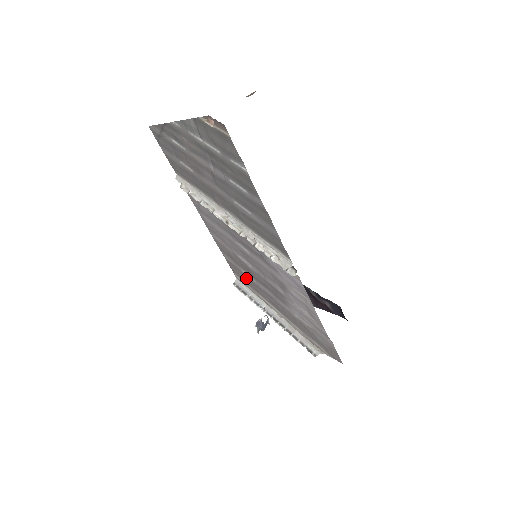
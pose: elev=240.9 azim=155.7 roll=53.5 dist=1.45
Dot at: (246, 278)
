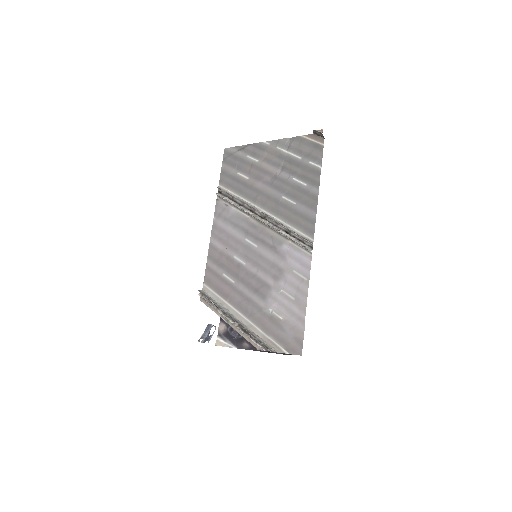
Dot at: (222, 283)
